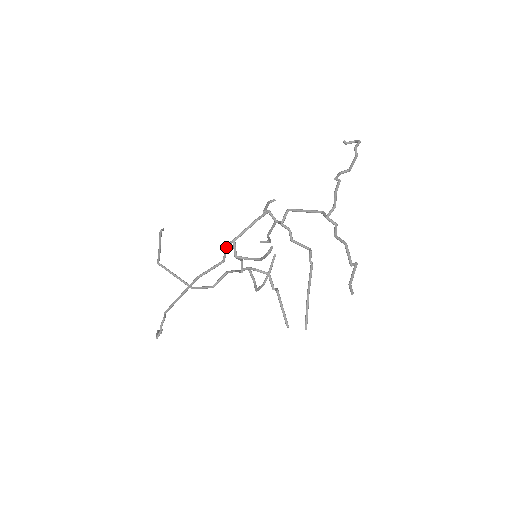
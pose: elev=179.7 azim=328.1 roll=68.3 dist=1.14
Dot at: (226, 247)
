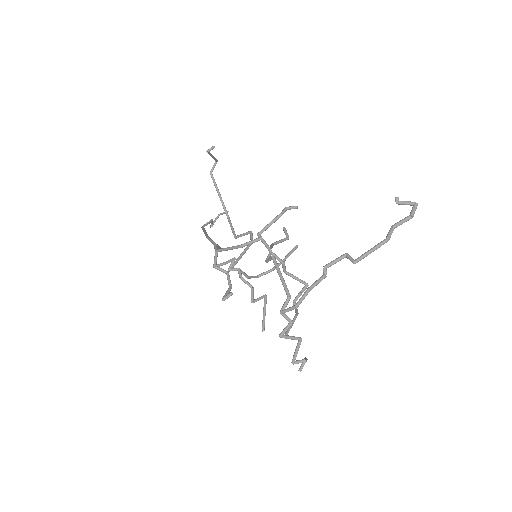
Dot at: (215, 247)
